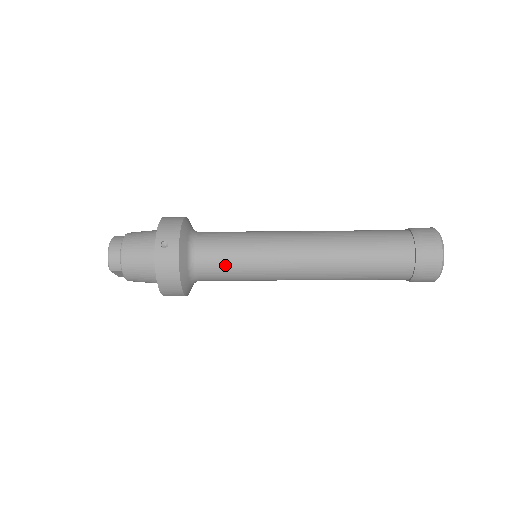
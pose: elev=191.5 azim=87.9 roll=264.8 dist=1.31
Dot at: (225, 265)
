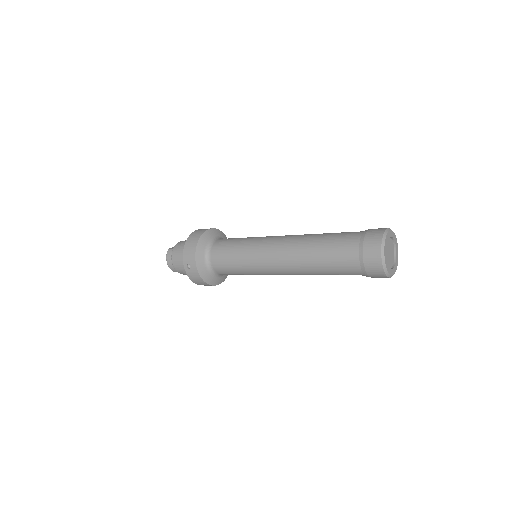
Dot at: (232, 272)
